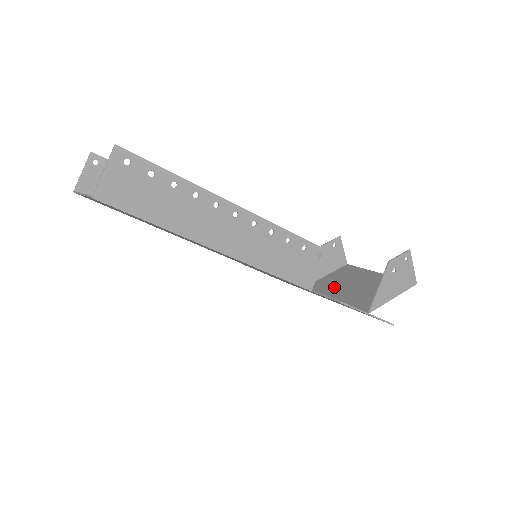
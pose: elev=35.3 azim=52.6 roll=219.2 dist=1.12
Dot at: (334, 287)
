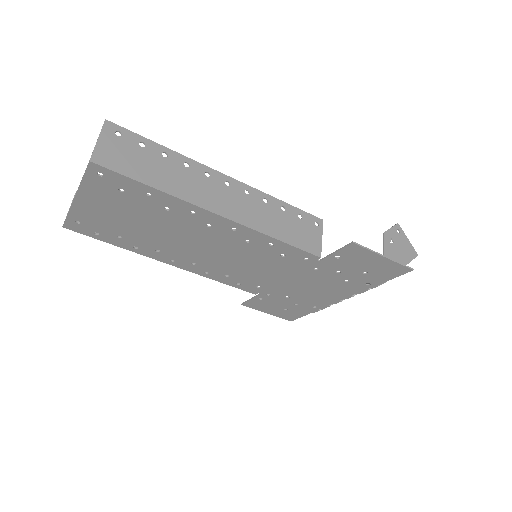
Dot at: occluded
